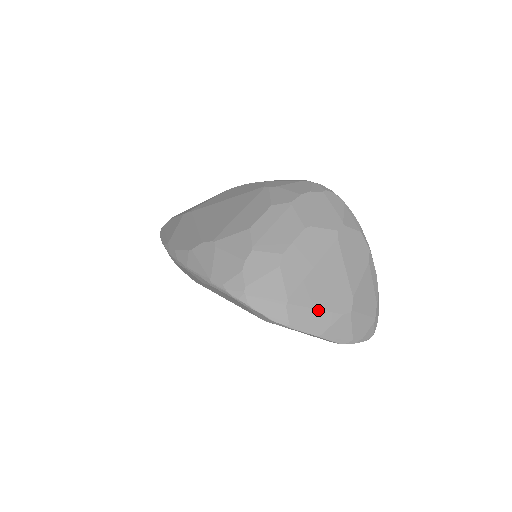
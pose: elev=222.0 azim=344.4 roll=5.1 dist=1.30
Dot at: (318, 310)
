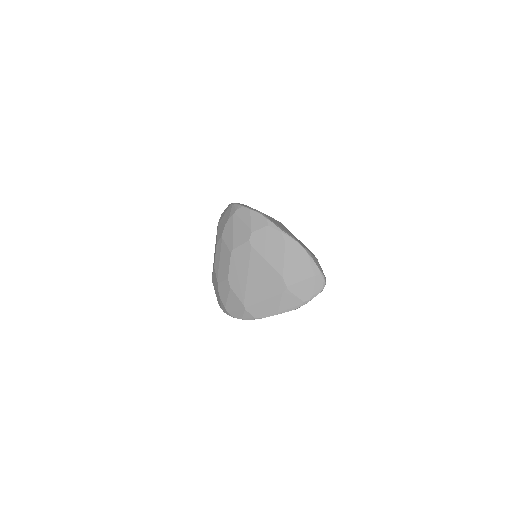
Dot at: (265, 300)
